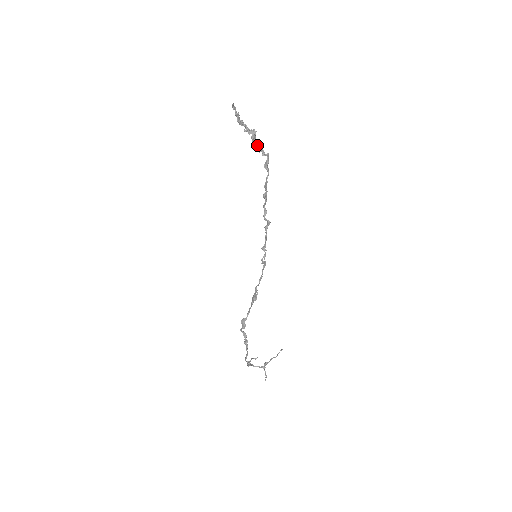
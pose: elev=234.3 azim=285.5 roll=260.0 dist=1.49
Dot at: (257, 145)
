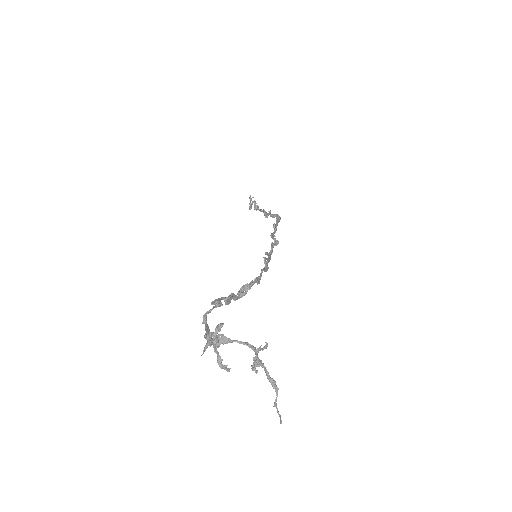
Dot at: (268, 213)
